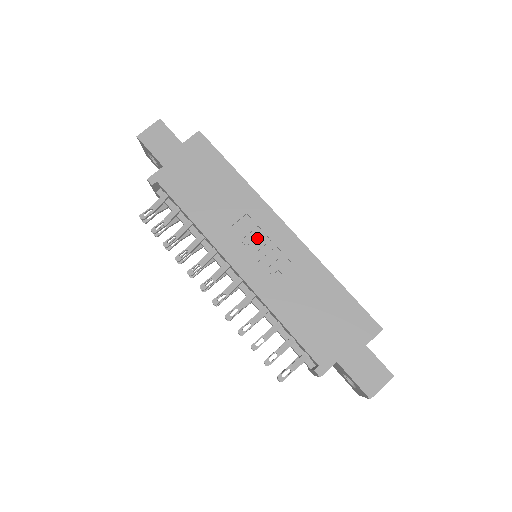
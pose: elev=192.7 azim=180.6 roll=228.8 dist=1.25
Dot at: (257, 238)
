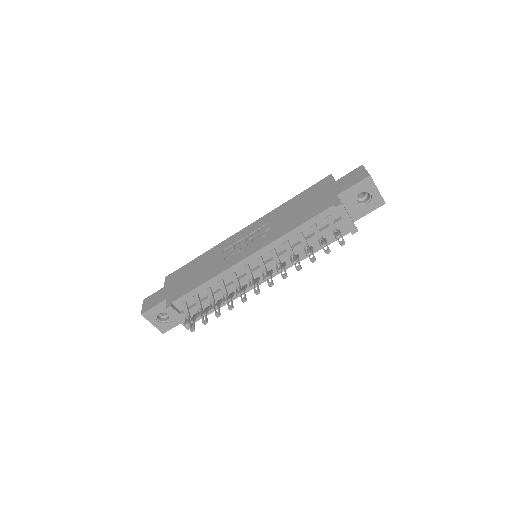
Dot at: (240, 245)
